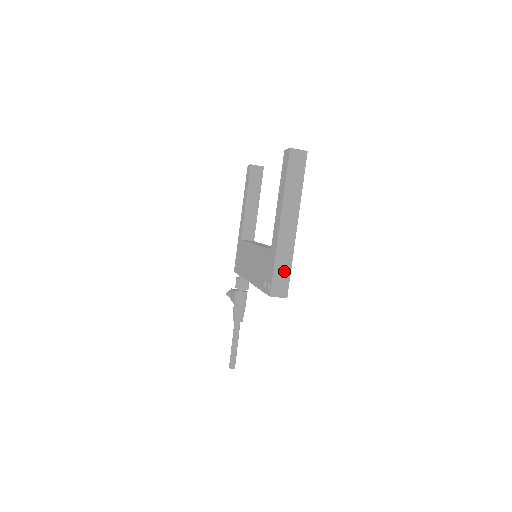
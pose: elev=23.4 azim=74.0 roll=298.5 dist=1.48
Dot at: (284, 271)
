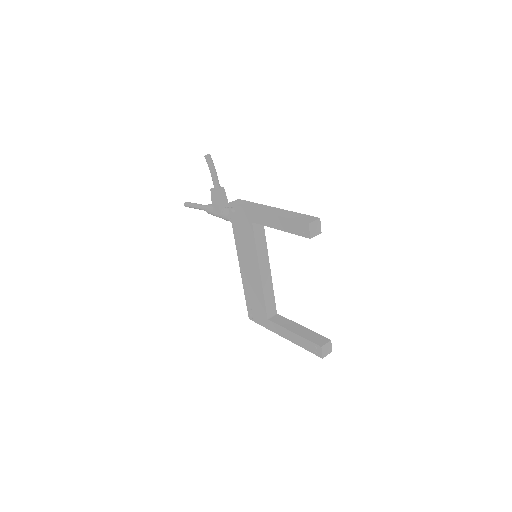
Dot at: occluded
